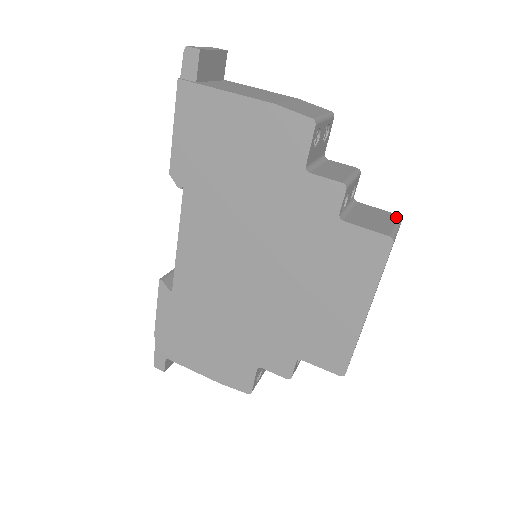
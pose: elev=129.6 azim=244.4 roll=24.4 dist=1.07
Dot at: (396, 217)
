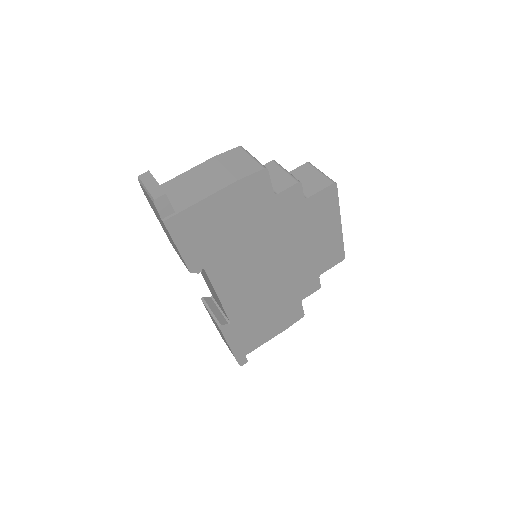
Dot at: (310, 166)
